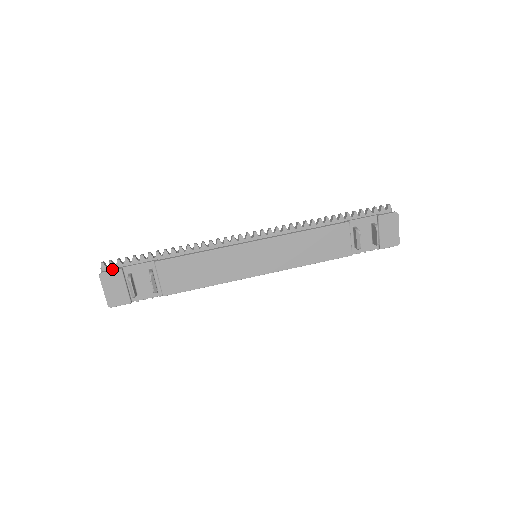
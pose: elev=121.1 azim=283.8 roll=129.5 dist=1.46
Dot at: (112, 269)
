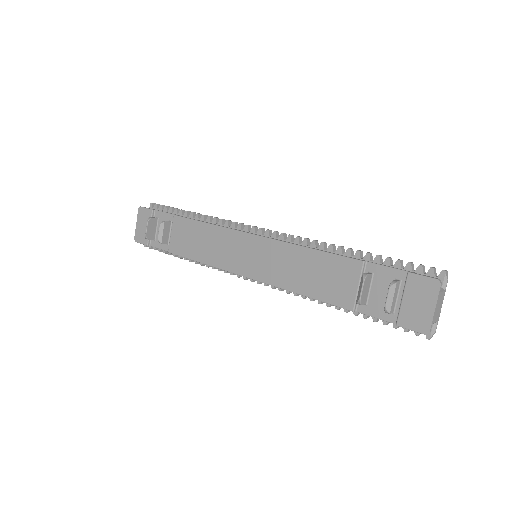
Dot at: (149, 208)
